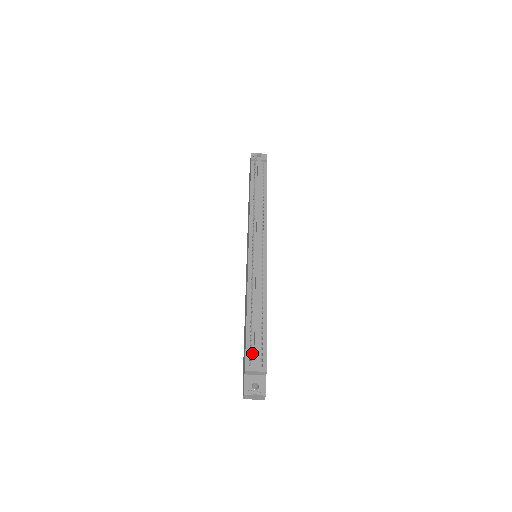
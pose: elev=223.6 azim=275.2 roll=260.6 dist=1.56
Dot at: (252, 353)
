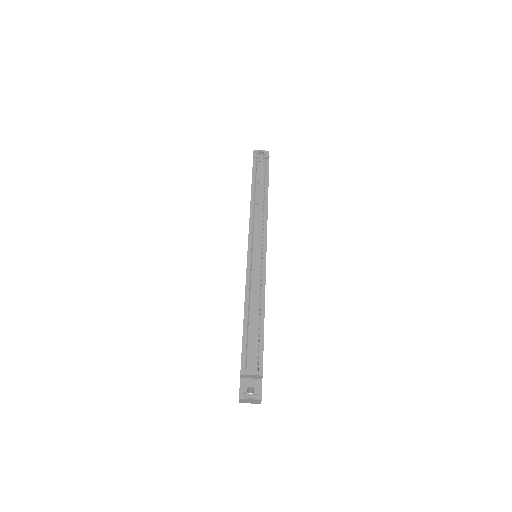
Dot at: (248, 356)
